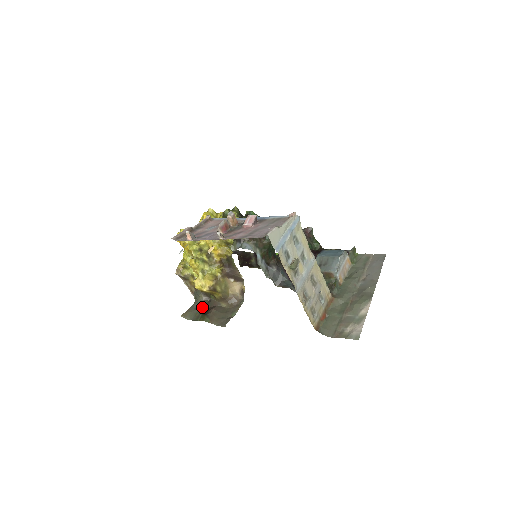
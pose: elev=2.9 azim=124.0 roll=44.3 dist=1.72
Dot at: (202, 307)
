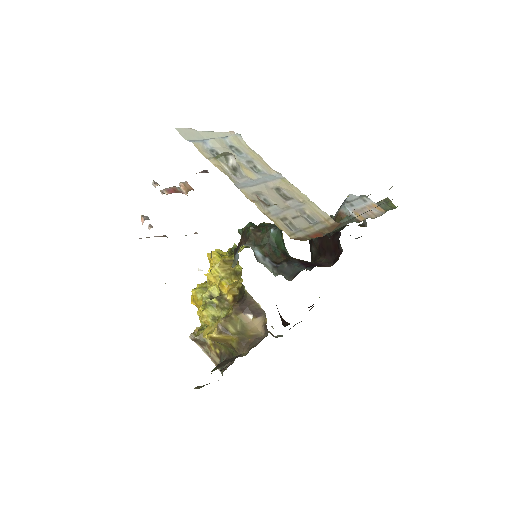
Dot at: (222, 372)
